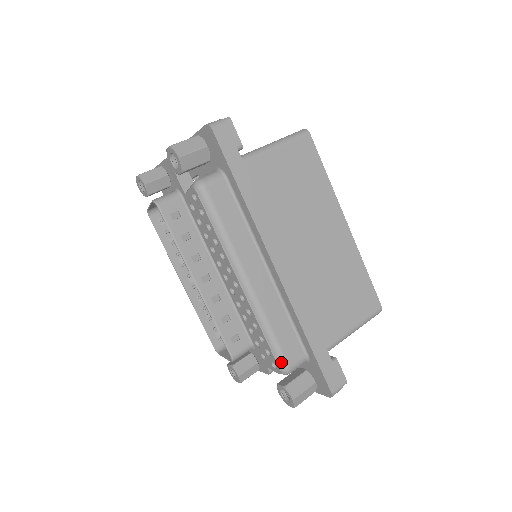
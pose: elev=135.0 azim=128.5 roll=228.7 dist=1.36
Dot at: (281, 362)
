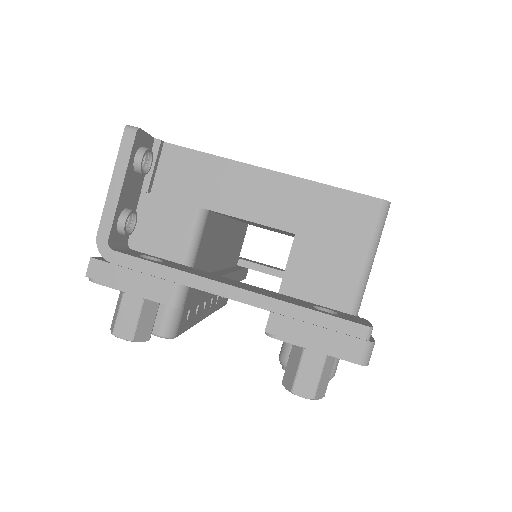
Dot at: occluded
